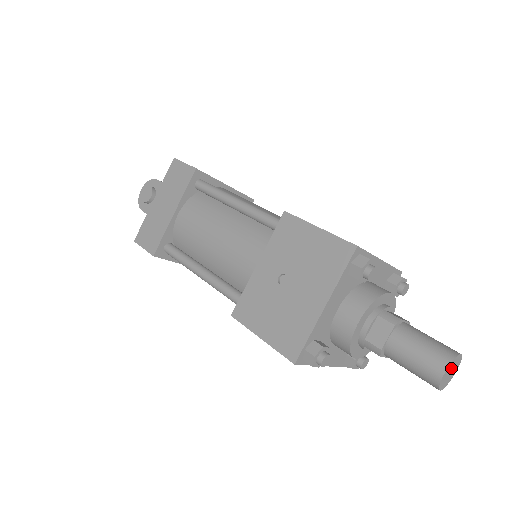
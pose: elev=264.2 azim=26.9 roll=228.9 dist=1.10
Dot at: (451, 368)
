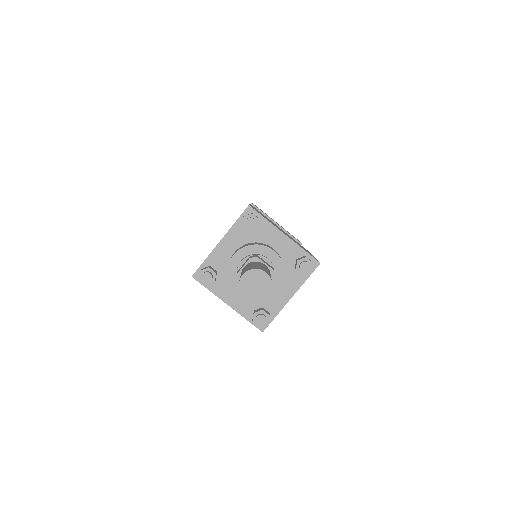
Dot at: (254, 279)
